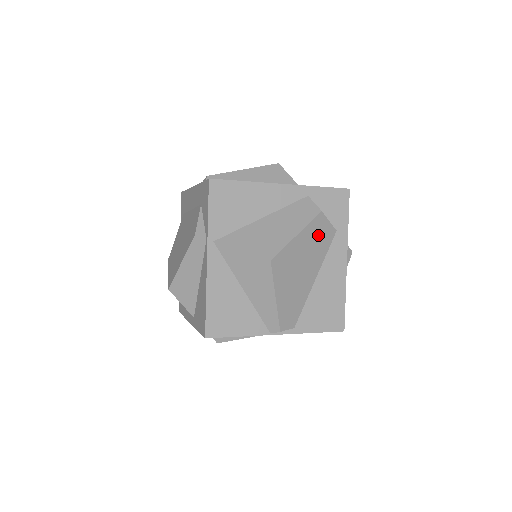
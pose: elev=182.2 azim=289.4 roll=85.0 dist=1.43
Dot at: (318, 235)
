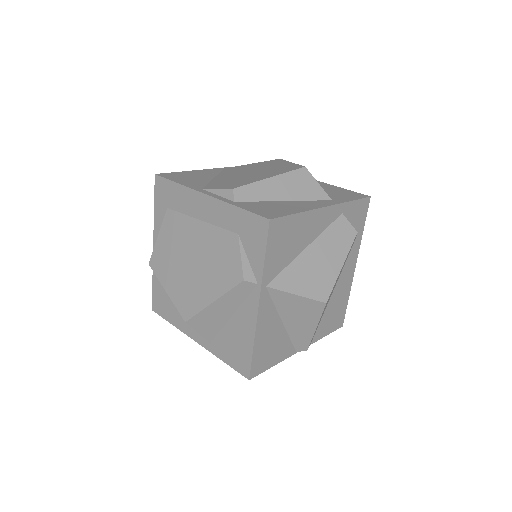
Dot at: (348, 254)
